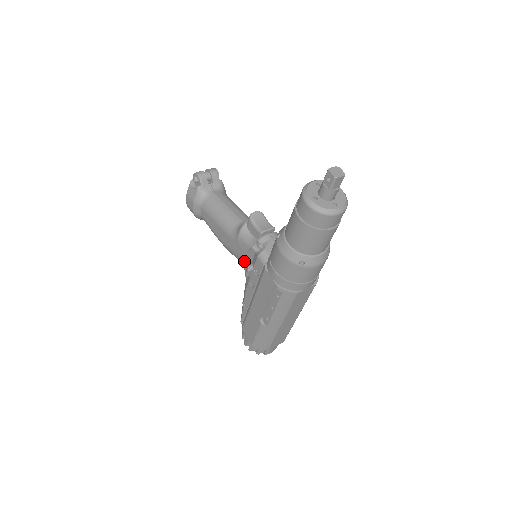
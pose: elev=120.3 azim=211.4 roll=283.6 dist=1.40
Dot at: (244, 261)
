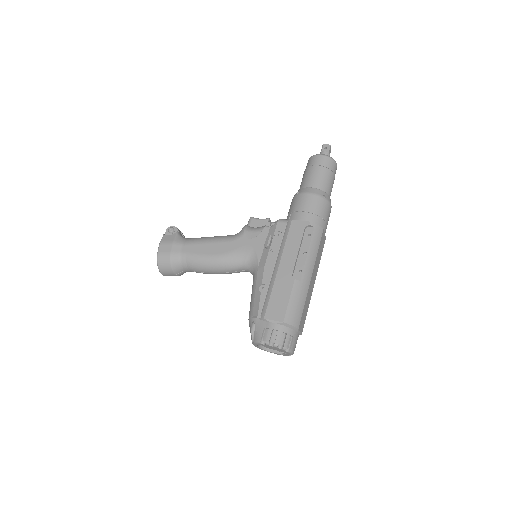
Dot at: (254, 248)
